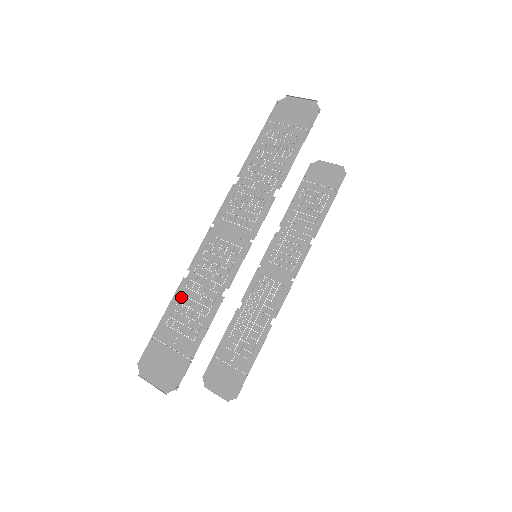
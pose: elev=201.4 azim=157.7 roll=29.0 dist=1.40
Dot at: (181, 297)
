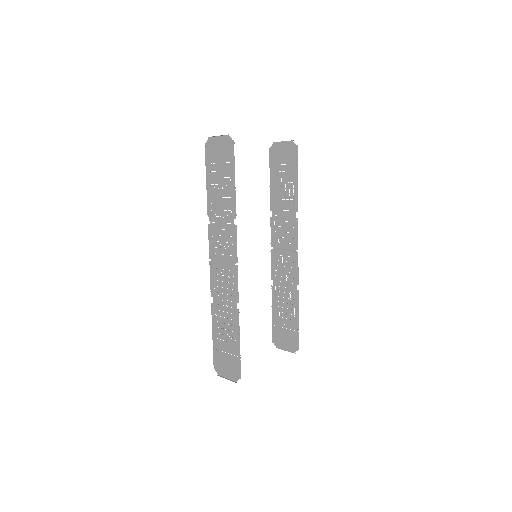
Dot at: (216, 317)
